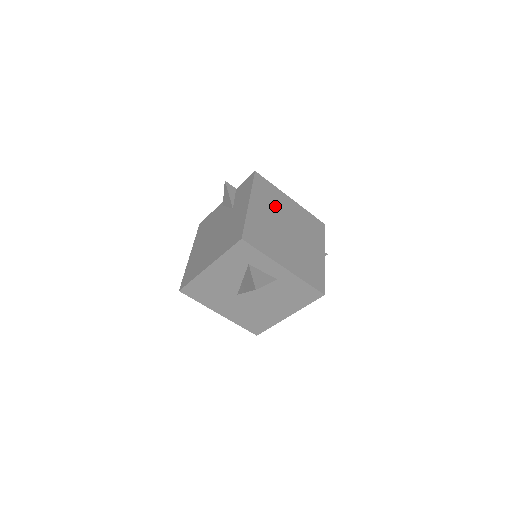
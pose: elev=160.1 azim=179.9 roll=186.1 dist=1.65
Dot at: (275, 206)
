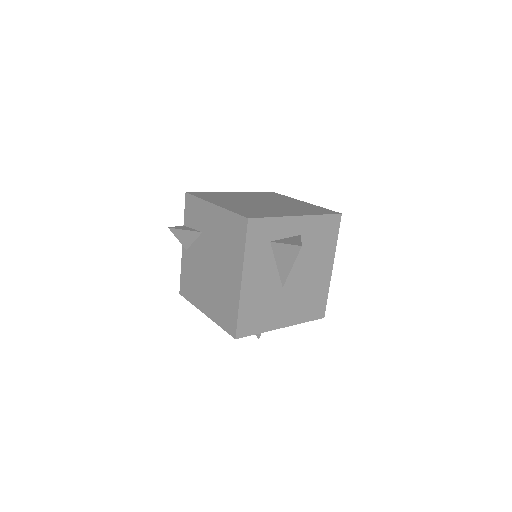
Dot at: (231, 198)
